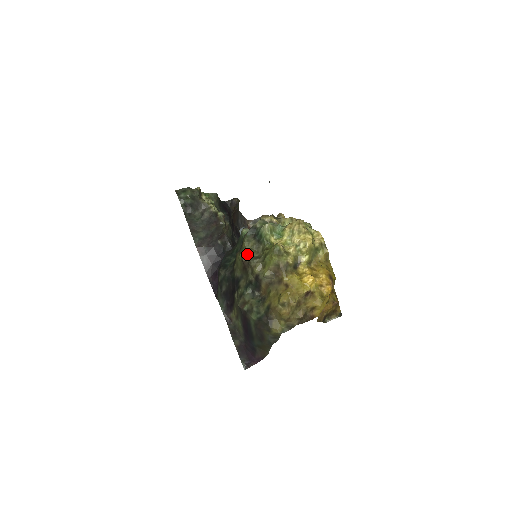
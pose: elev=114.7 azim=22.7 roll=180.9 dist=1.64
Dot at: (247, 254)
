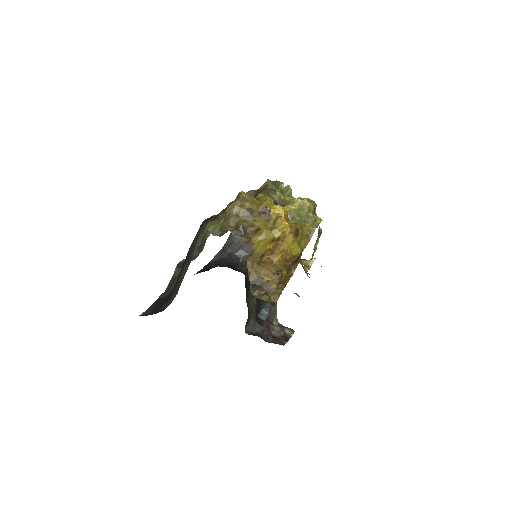
Dot at: occluded
